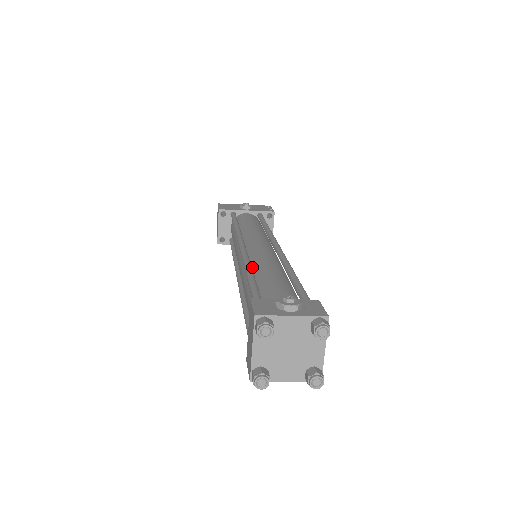
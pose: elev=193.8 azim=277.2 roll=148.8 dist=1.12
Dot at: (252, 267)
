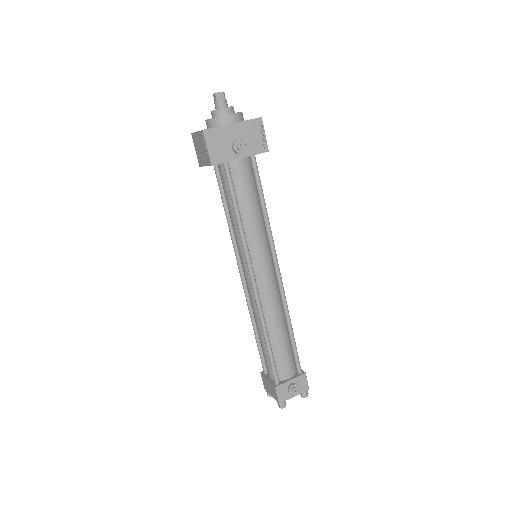
Dot at: (265, 321)
